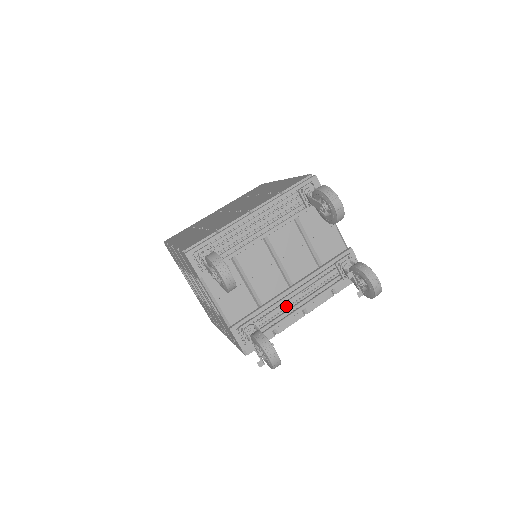
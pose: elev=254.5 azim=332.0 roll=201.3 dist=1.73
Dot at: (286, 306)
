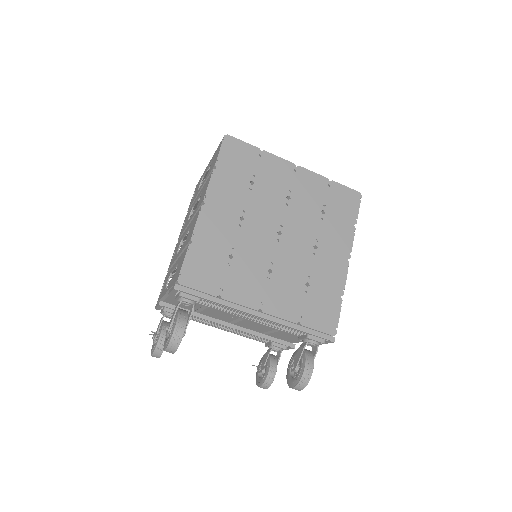
Dot at: occluded
